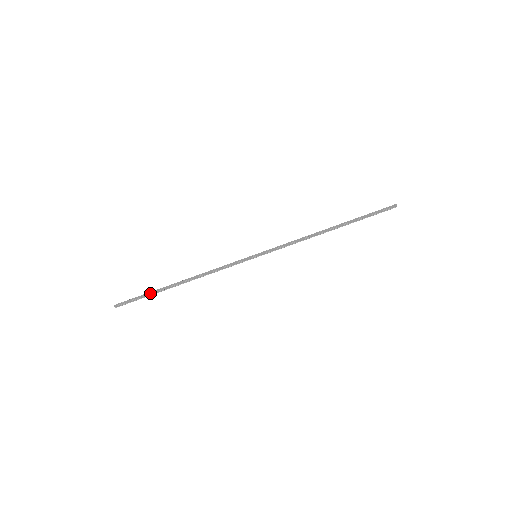
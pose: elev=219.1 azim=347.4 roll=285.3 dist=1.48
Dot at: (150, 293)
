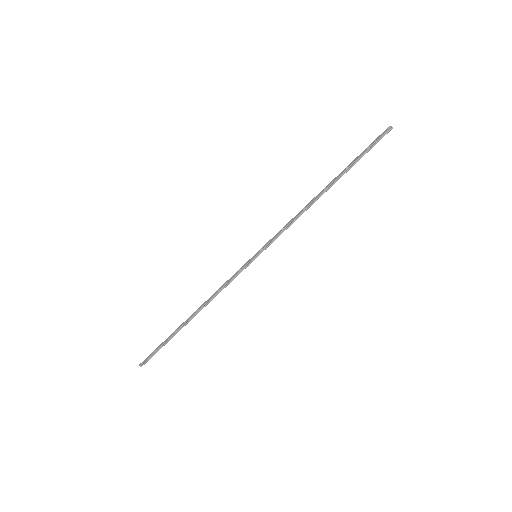
Dot at: (167, 339)
